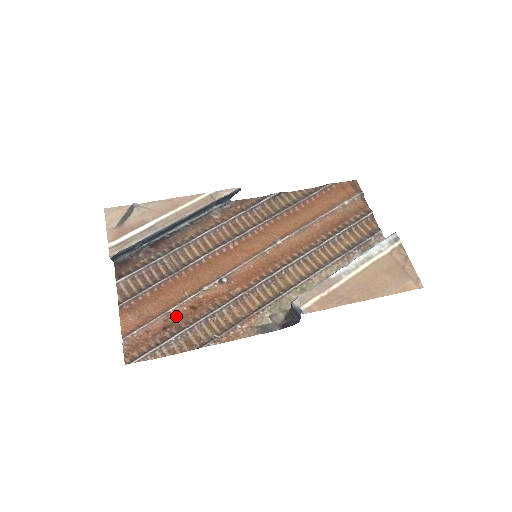
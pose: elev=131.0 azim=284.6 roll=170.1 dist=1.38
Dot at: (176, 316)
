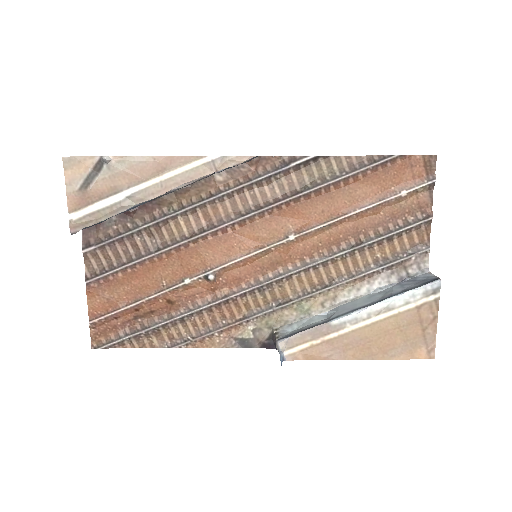
Dot at: (149, 307)
